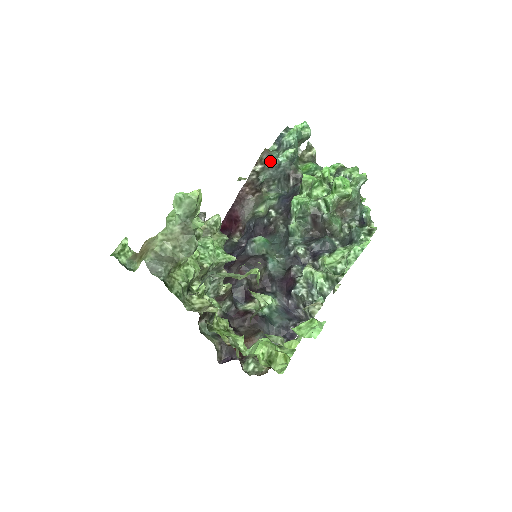
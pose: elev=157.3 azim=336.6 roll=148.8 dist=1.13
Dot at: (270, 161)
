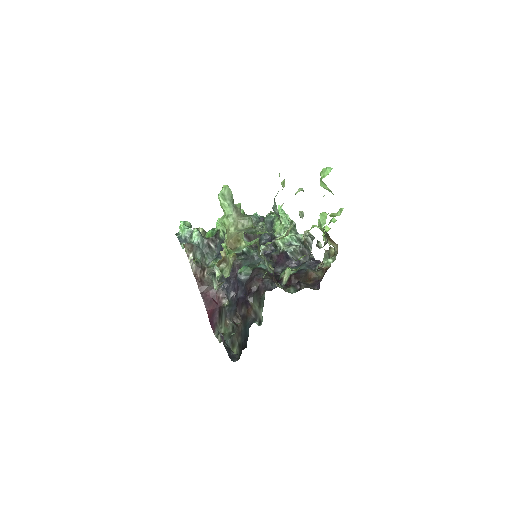
Dot at: (193, 246)
